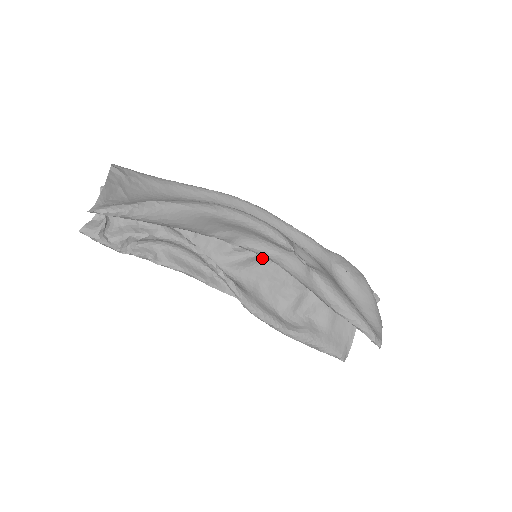
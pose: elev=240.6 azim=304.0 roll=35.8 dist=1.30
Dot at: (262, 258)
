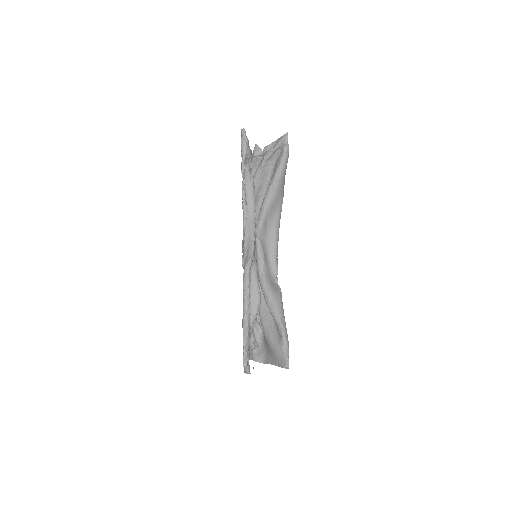
Dot at: occluded
